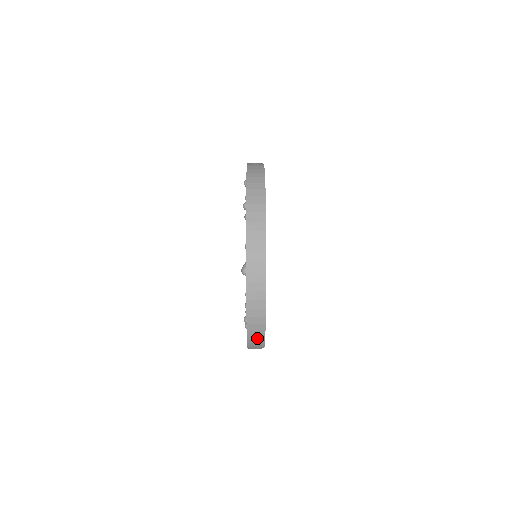
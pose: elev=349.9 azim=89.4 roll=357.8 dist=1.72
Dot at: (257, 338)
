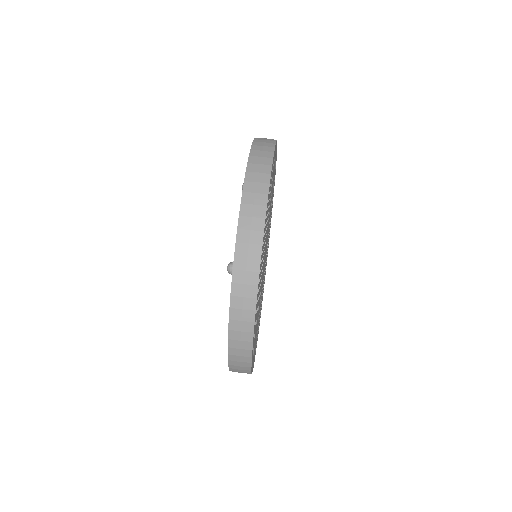
Dot at: (241, 360)
